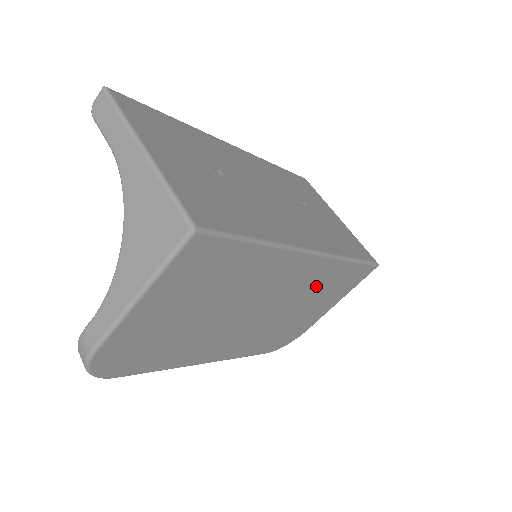
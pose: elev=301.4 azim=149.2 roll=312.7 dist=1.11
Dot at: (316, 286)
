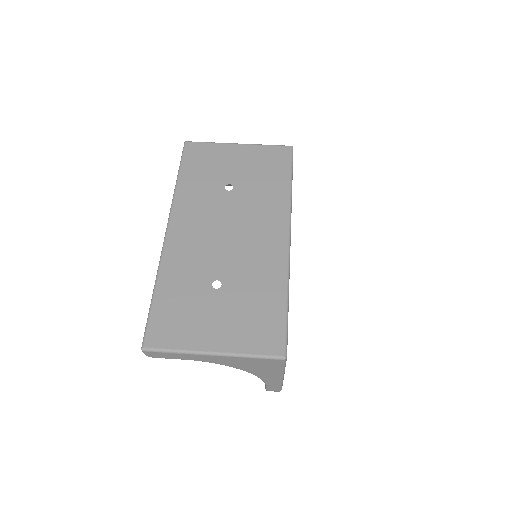
Dot at: occluded
